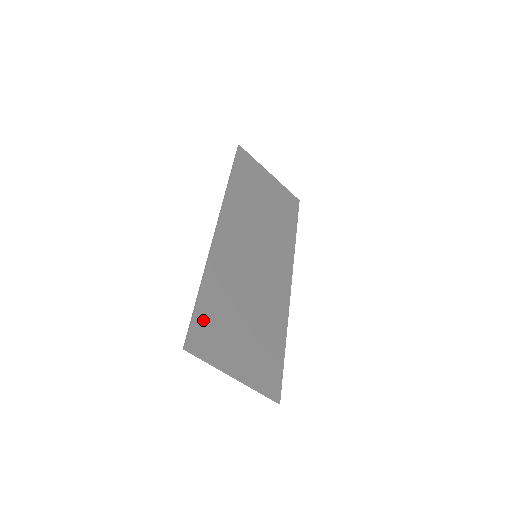
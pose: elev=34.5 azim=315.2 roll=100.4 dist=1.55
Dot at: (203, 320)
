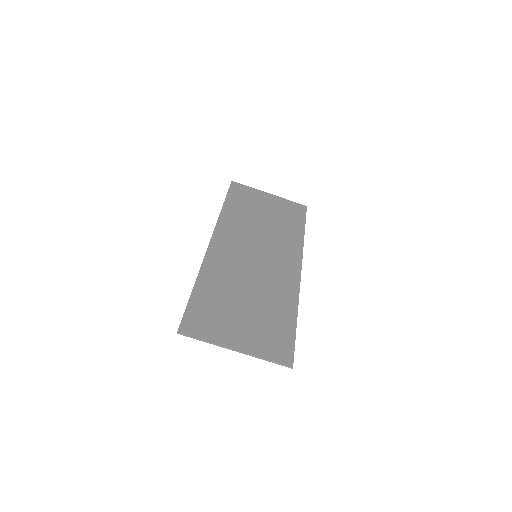
Dot at: (197, 310)
